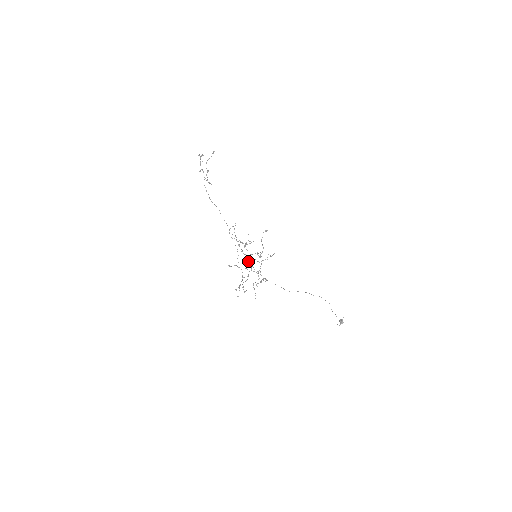
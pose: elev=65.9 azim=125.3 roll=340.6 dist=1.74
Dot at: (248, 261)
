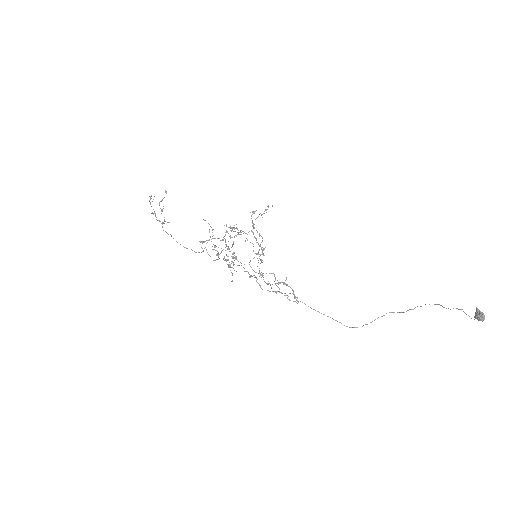
Dot at: occluded
